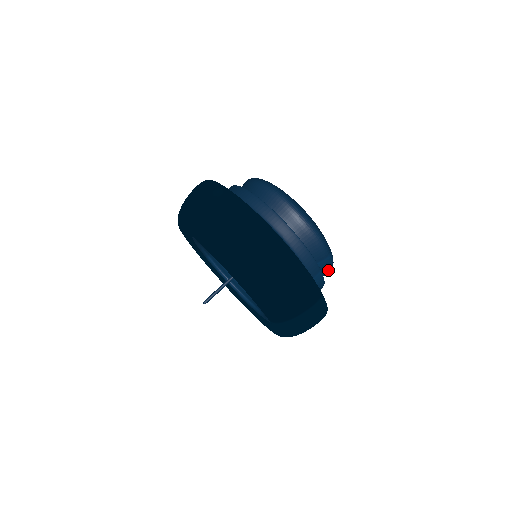
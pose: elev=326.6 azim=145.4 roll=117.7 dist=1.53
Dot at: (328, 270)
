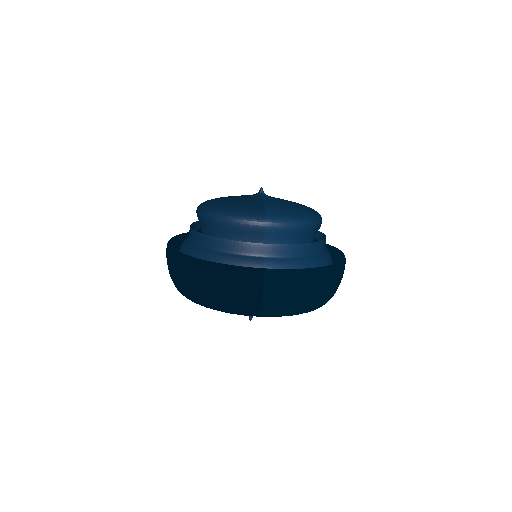
Dot at: (290, 230)
